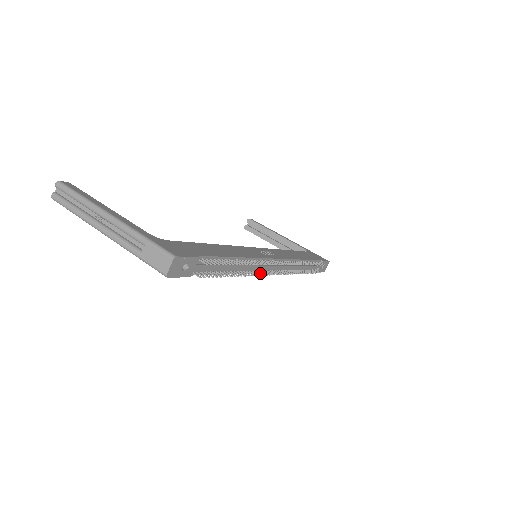
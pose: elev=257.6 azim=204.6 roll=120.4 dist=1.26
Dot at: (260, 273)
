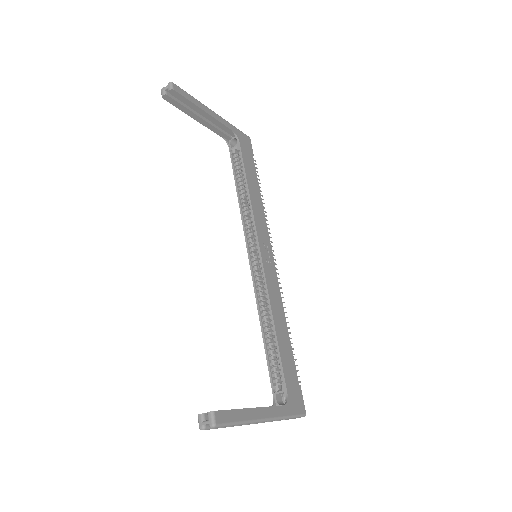
Dot at: occluded
